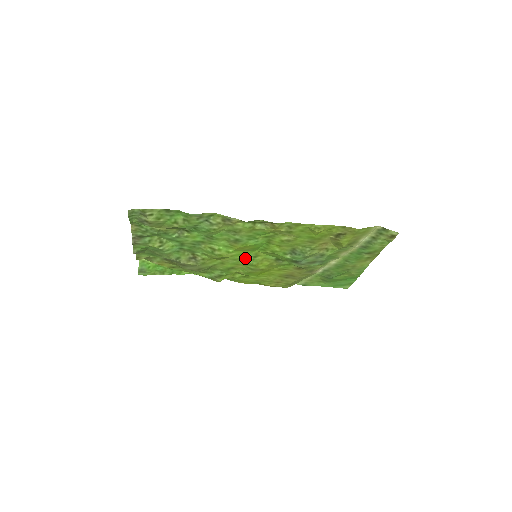
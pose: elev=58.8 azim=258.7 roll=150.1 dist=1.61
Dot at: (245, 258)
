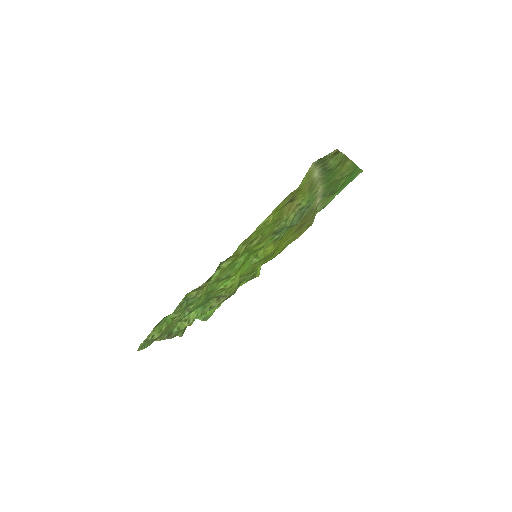
Dot at: (251, 263)
